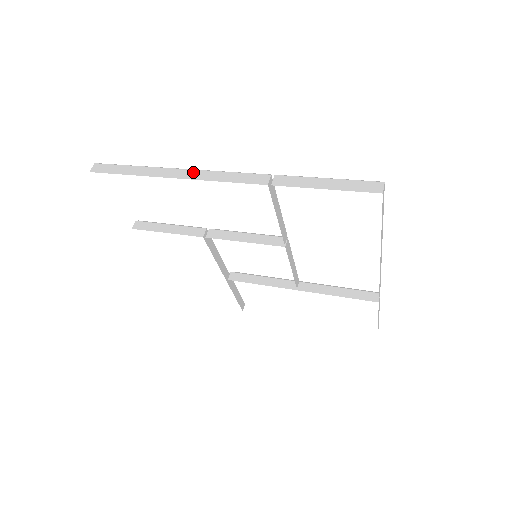
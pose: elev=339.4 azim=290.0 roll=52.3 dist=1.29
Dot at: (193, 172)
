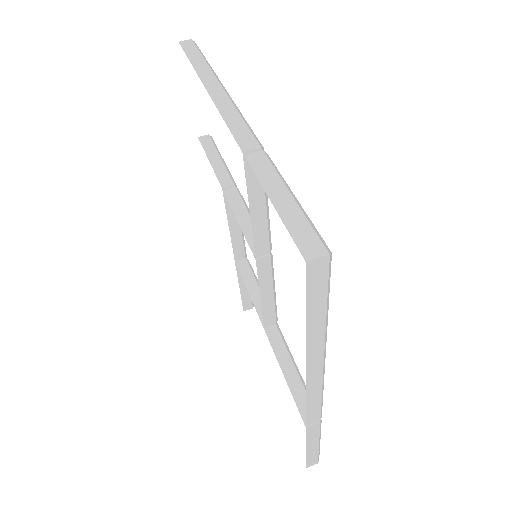
Dot at: (222, 94)
